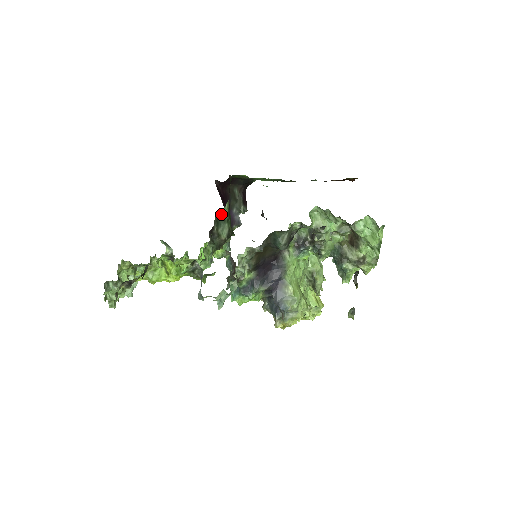
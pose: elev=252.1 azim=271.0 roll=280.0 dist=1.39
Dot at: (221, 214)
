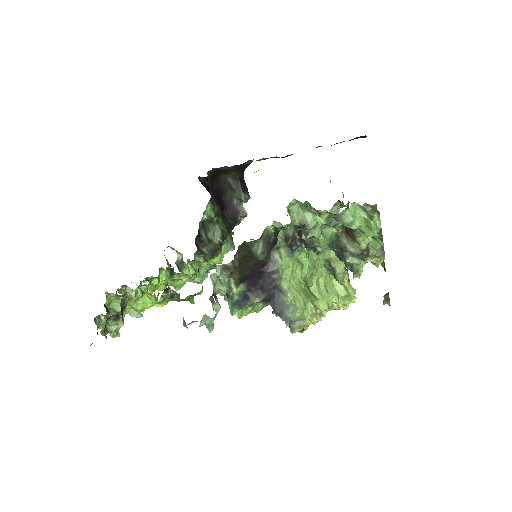
Dot at: (204, 219)
